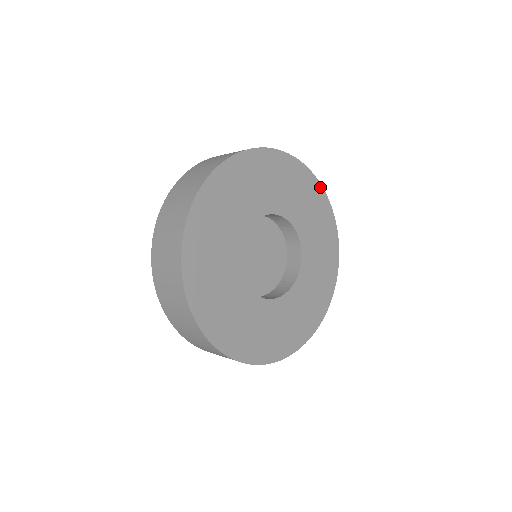
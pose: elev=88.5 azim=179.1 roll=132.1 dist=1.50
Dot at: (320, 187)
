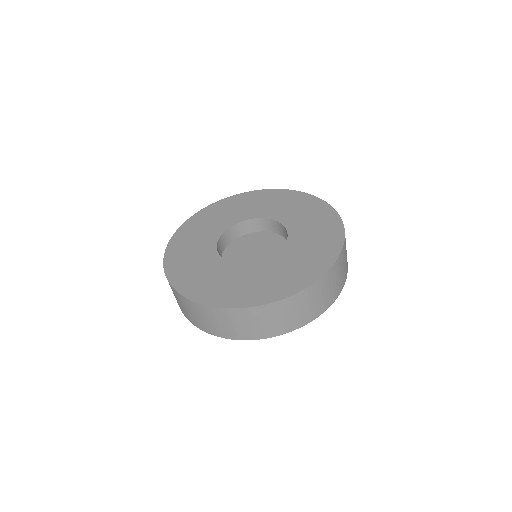
Dot at: (320, 201)
